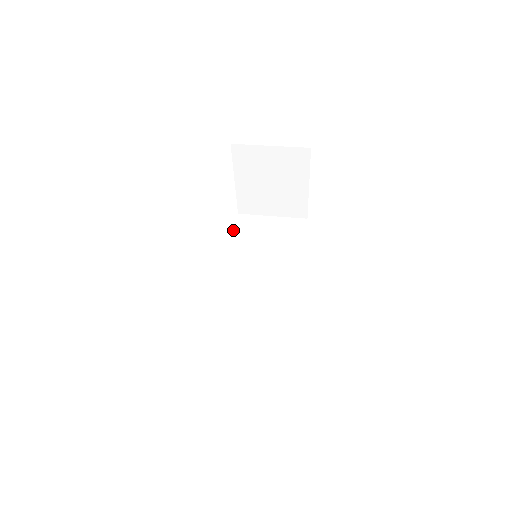
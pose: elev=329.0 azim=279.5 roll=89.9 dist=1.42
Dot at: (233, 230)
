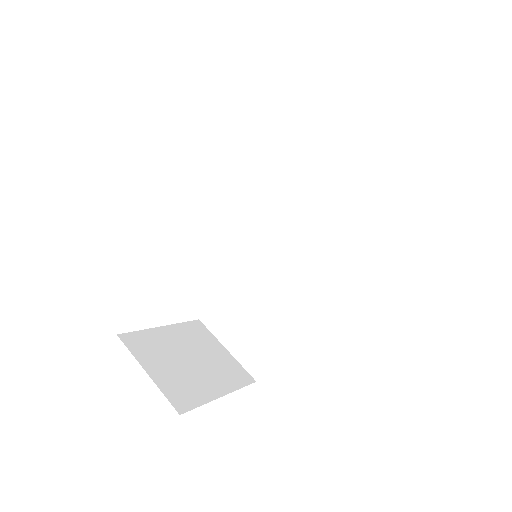
Dot at: occluded
